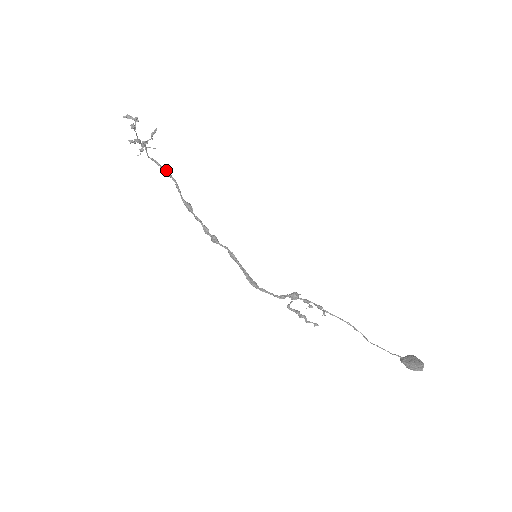
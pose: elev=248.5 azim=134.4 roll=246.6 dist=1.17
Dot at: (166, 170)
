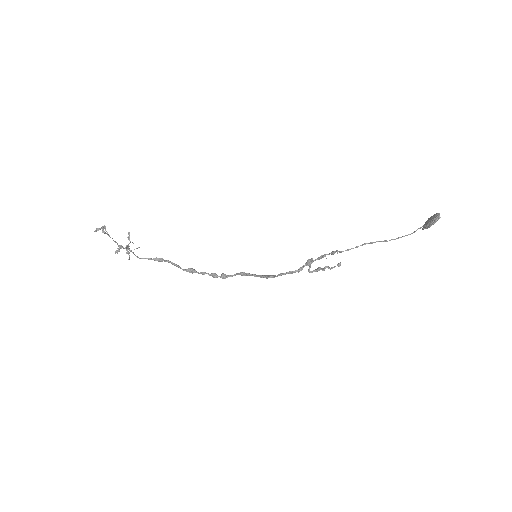
Dot at: (157, 258)
